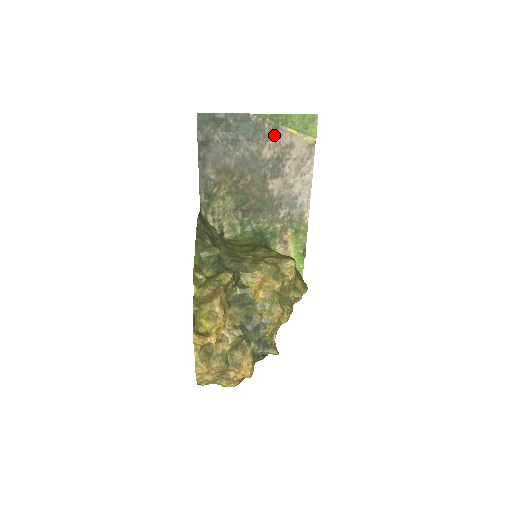
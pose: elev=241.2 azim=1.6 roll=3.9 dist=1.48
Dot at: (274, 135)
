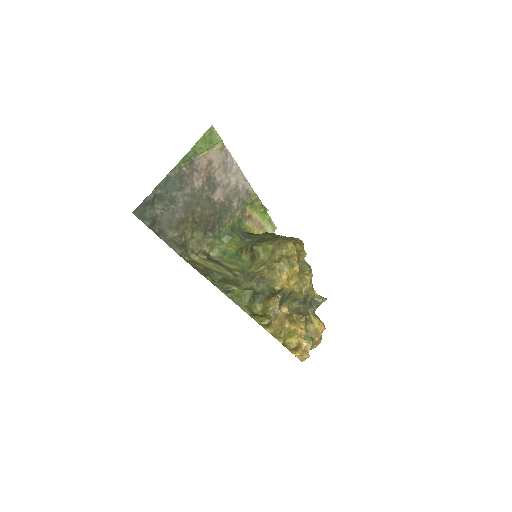
Dot at: (194, 169)
